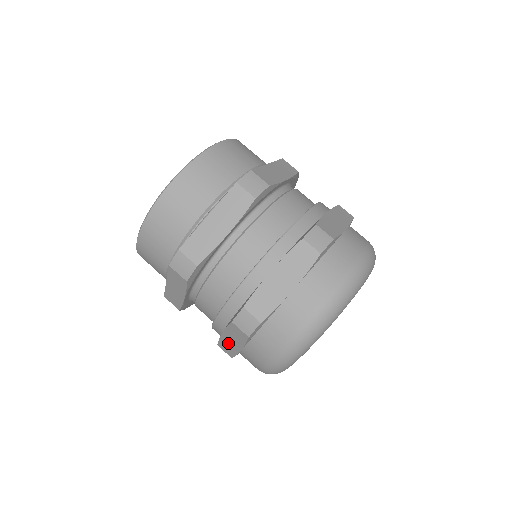
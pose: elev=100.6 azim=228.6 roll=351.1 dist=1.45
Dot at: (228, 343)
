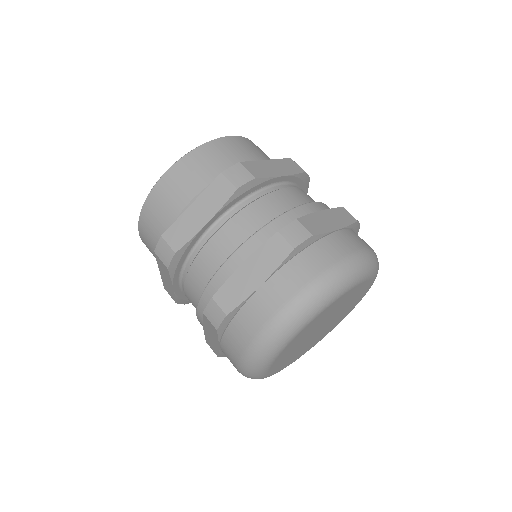
Dot at: (210, 339)
